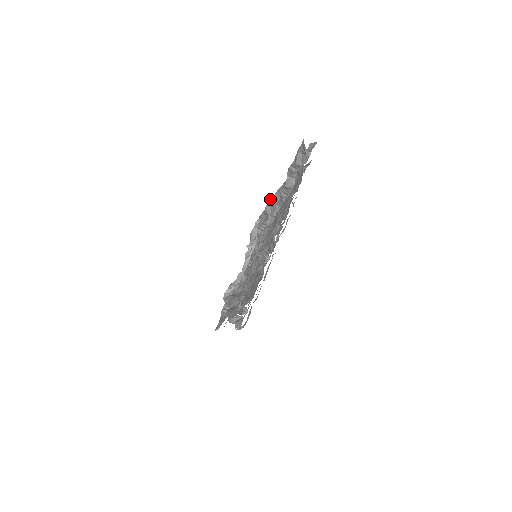
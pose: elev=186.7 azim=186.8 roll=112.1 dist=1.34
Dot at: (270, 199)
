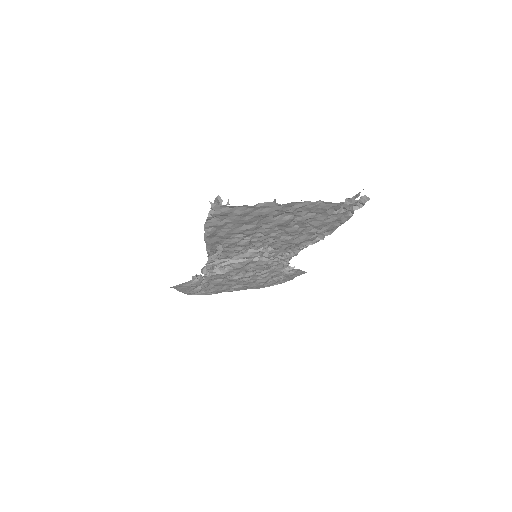
Dot at: occluded
